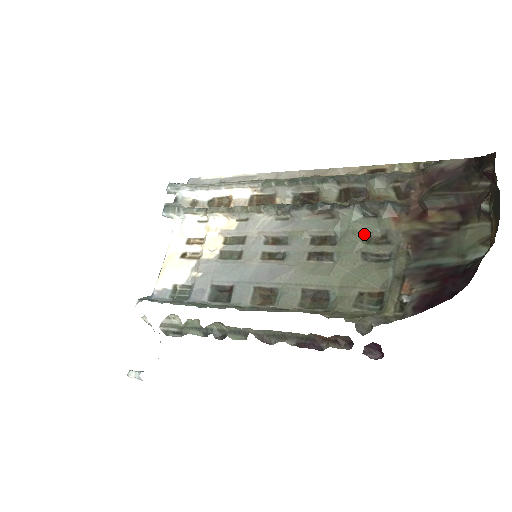
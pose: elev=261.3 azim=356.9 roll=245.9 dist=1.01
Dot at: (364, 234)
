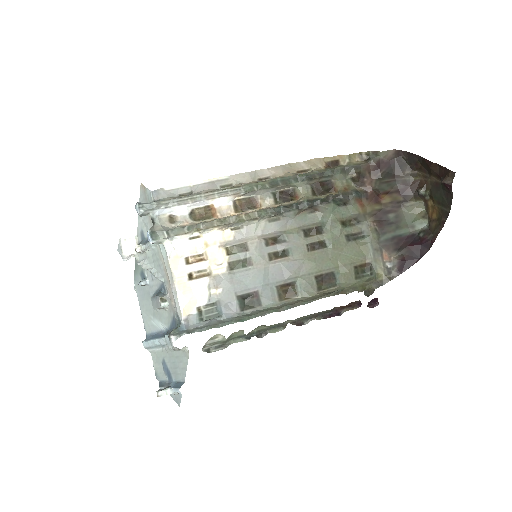
Dot at: (342, 220)
